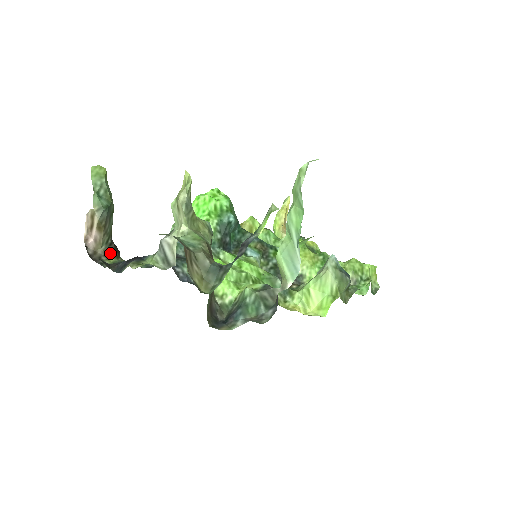
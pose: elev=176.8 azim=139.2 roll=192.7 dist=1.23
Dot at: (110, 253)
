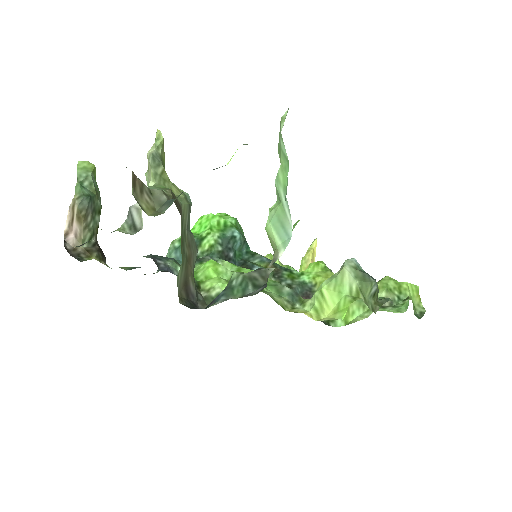
Dot at: (92, 252)
